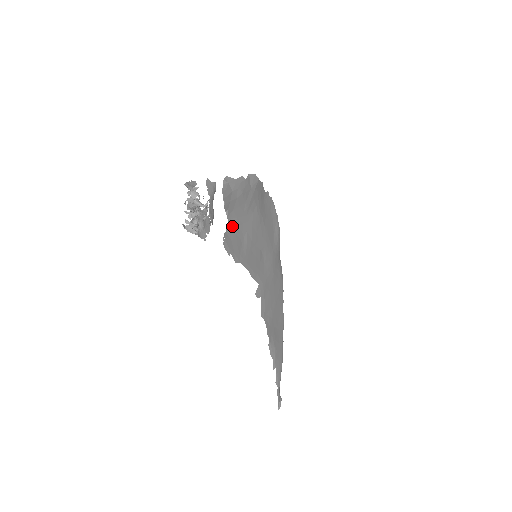
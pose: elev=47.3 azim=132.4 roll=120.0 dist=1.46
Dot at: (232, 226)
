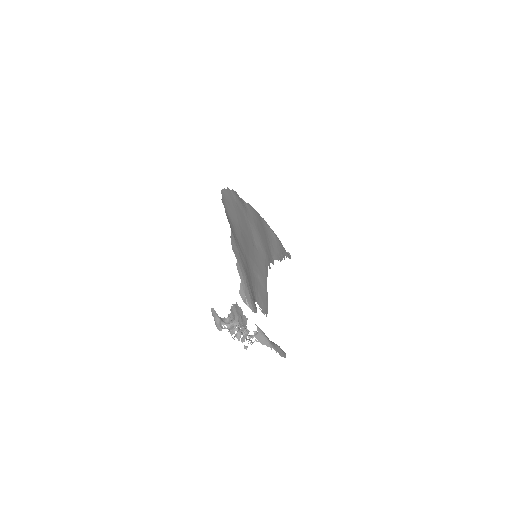
Dot at: (256, 295)
